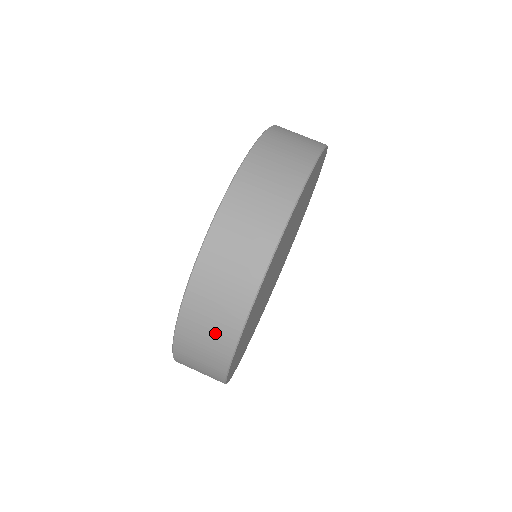
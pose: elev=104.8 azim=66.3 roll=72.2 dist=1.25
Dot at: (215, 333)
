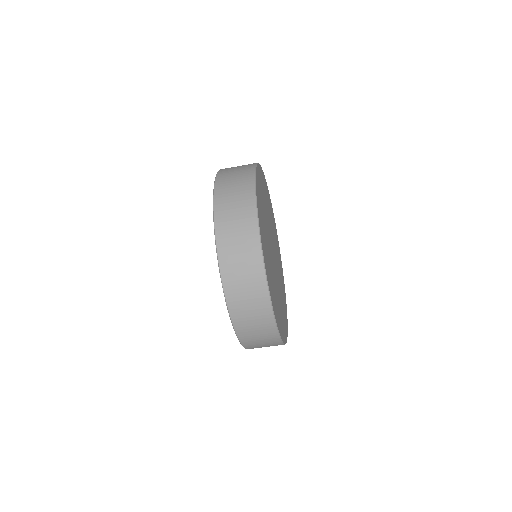
Dot at: occluded
